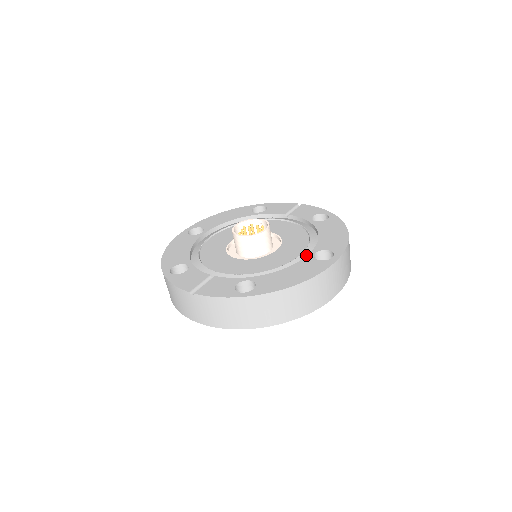
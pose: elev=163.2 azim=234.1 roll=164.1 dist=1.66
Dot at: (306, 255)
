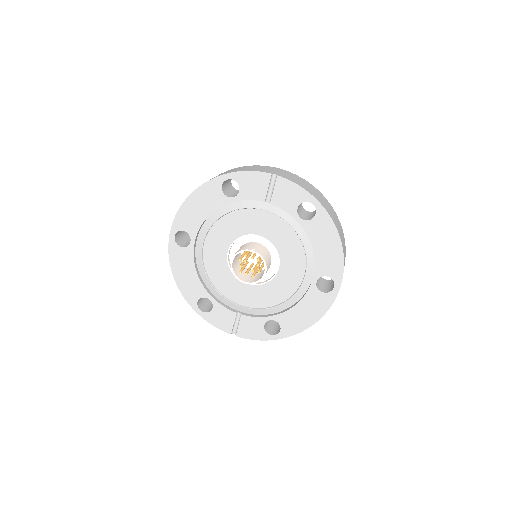
Dot at: (308, 279)
